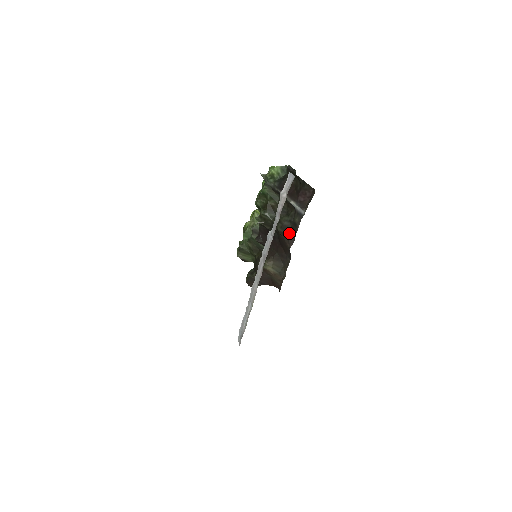
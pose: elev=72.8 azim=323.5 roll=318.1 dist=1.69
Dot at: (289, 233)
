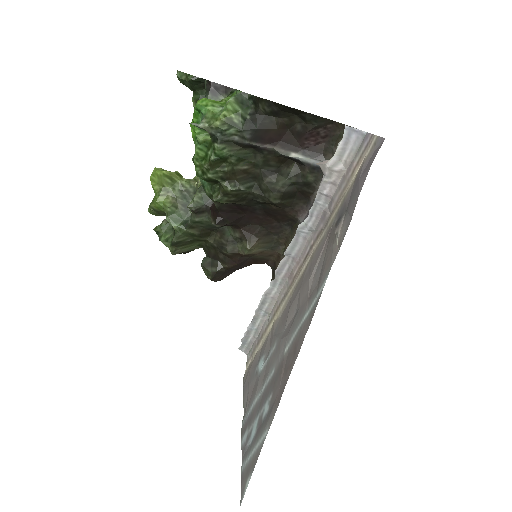
Dot at: (293, 199)
